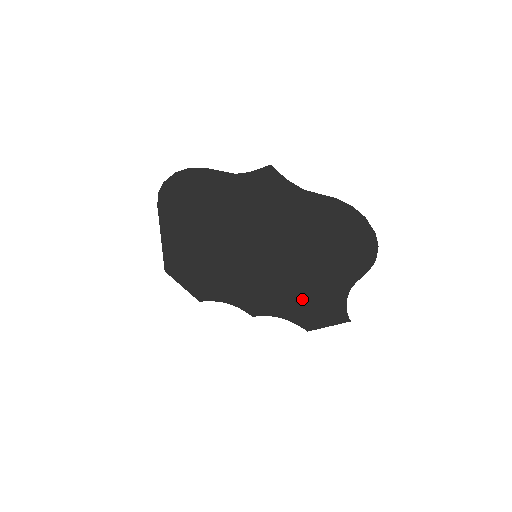
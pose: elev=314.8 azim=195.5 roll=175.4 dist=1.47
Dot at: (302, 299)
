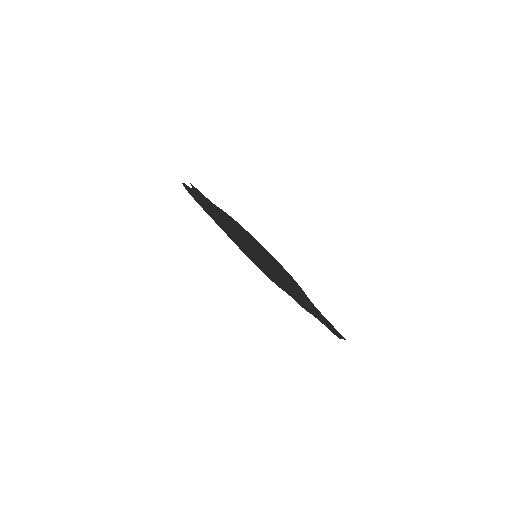
Dot at: (306, 304)
